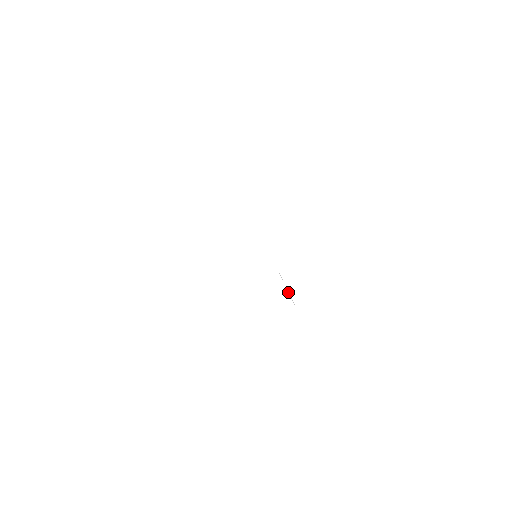
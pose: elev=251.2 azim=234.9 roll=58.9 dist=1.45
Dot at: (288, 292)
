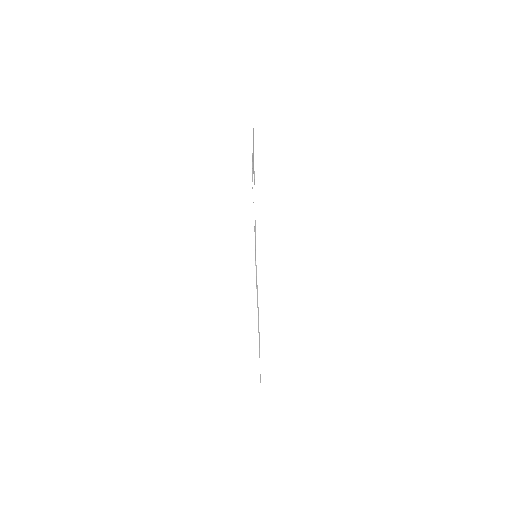
Dot at: (252, 176)
